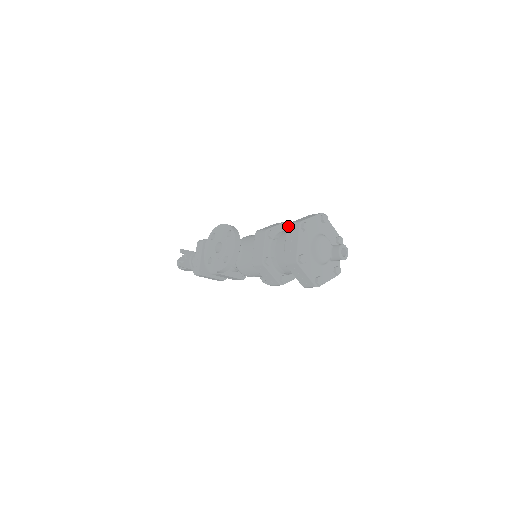
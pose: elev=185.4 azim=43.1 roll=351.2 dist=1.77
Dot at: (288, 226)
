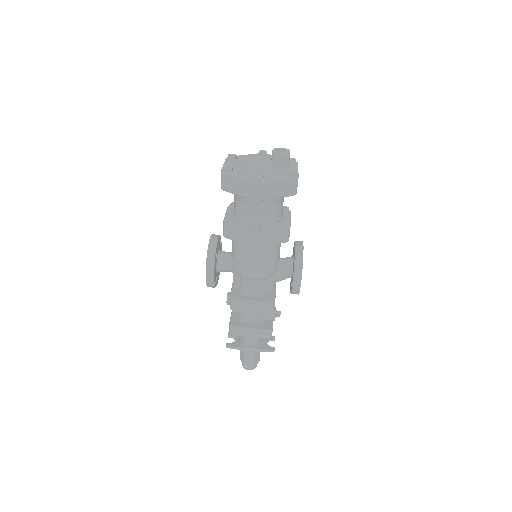
Dot at: occluded
